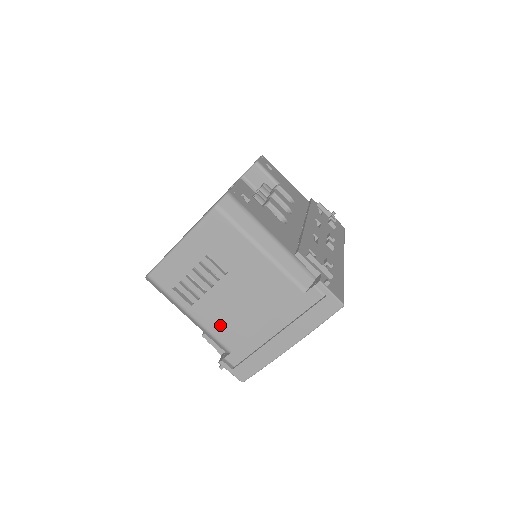
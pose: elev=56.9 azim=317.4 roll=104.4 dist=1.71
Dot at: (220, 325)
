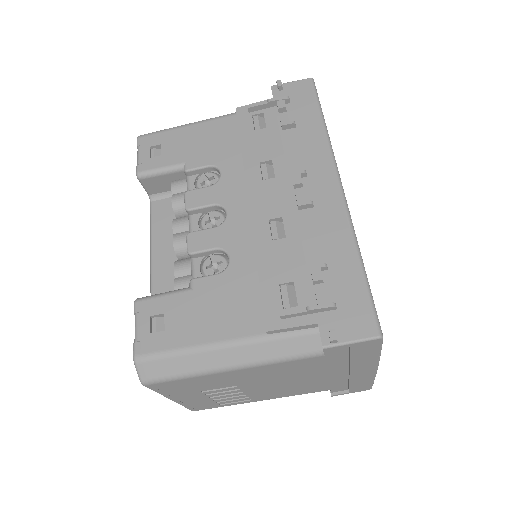
Dot at: (292, 392)
